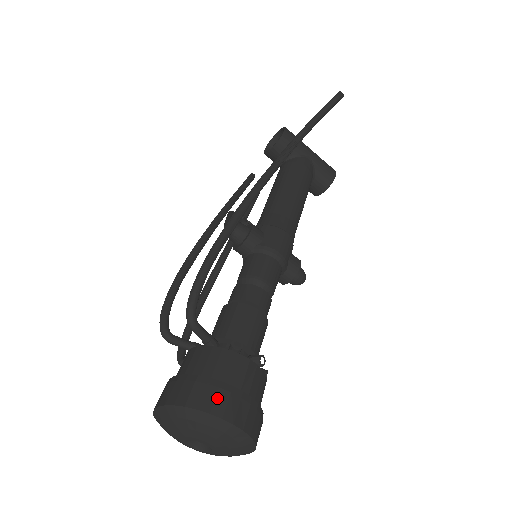
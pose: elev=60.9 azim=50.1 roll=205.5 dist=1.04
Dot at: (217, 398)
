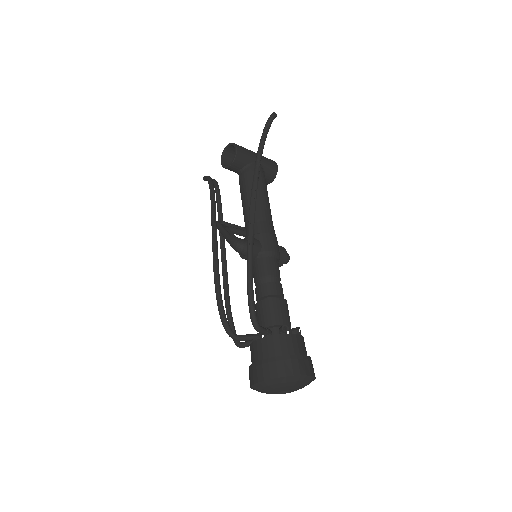
Dot at: (293, 366)
